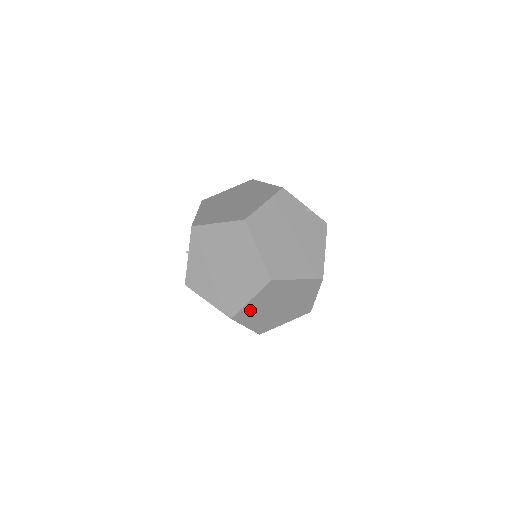
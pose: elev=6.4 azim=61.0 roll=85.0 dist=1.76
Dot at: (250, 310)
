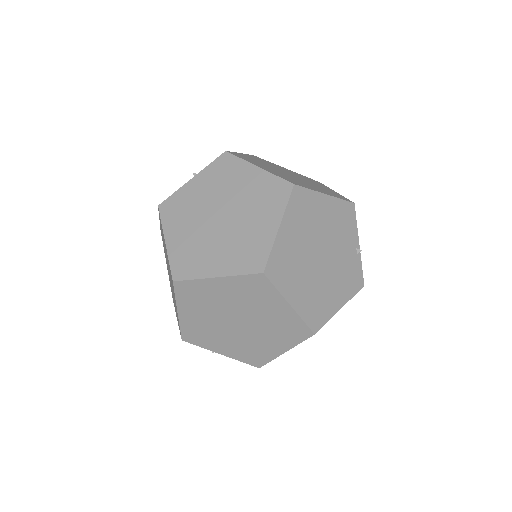
Dot at: (203, 292)
